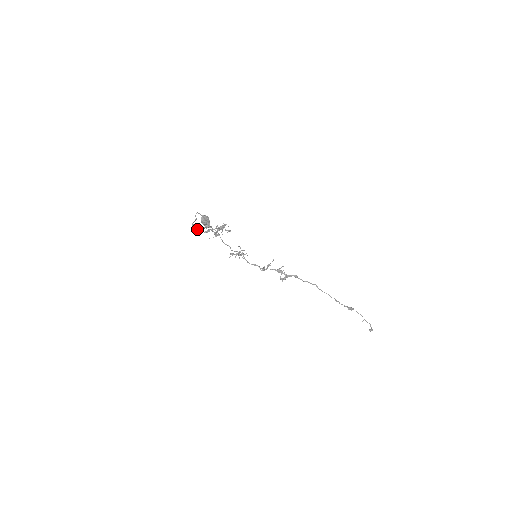
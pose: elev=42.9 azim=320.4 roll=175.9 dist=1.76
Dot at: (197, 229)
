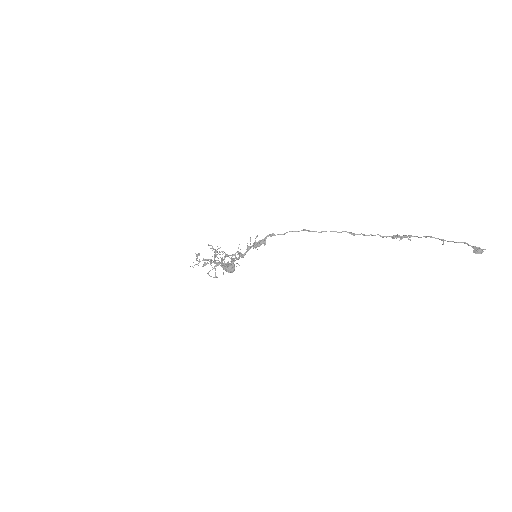
Dot at: (192, 266)
